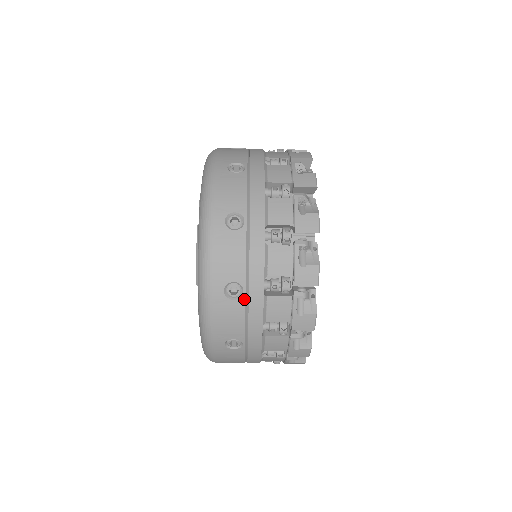
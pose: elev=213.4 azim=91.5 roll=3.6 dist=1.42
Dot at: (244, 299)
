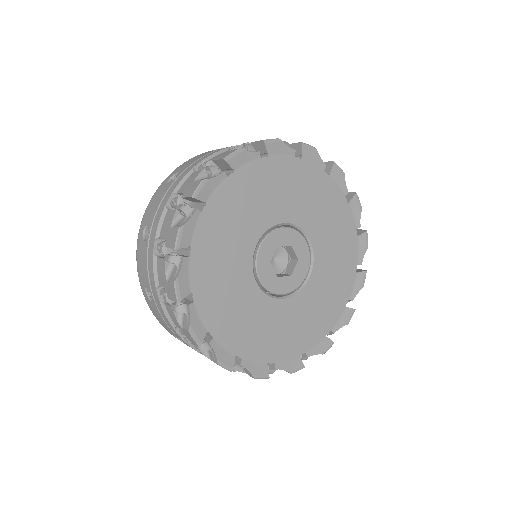
Dot at: occluded
